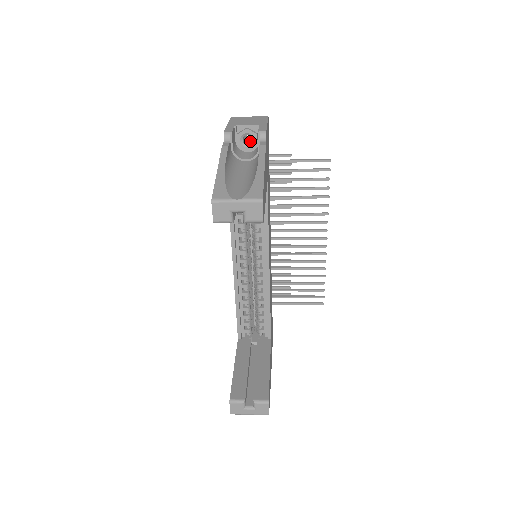
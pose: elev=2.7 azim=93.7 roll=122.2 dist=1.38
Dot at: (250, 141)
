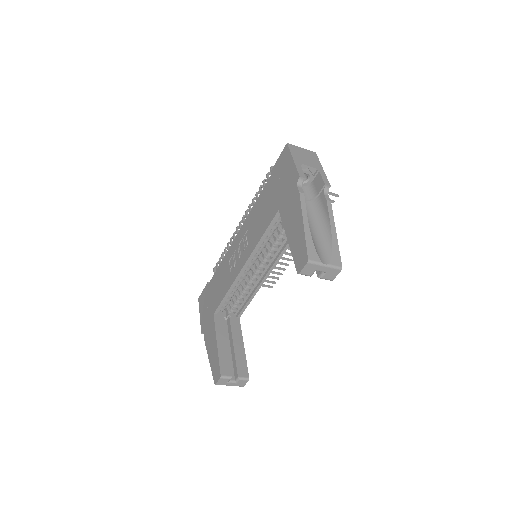
Dot at: occluded
